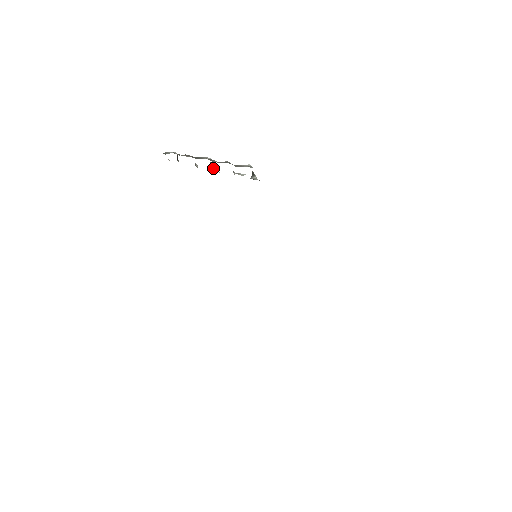
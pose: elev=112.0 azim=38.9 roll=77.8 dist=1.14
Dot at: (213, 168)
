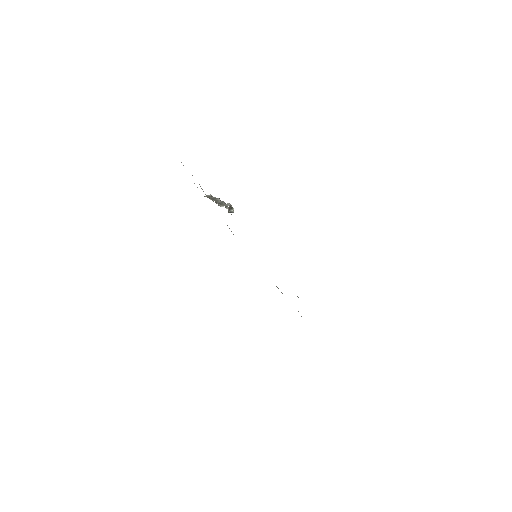
Dot at: occluded
